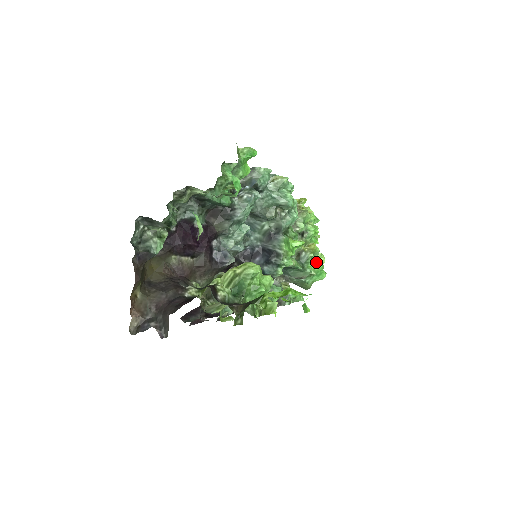
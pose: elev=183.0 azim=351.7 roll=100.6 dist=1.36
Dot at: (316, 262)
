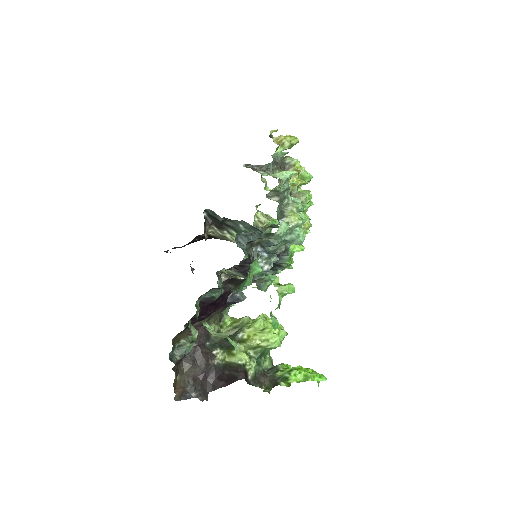
Dot at: (307, 233)
